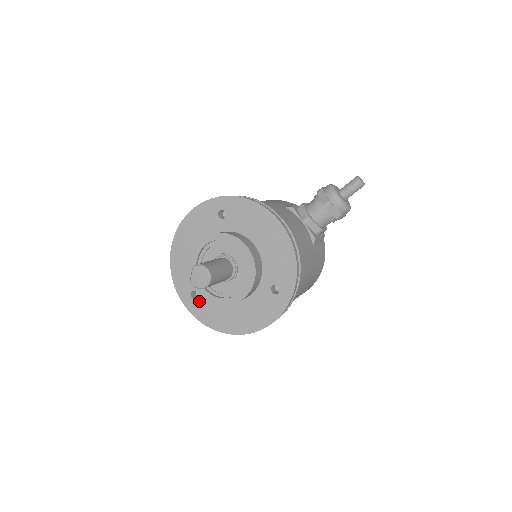
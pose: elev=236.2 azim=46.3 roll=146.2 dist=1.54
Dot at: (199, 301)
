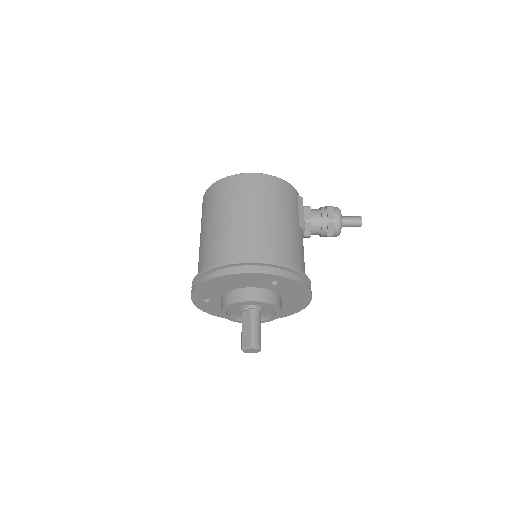
Dot at: (208, 303)
